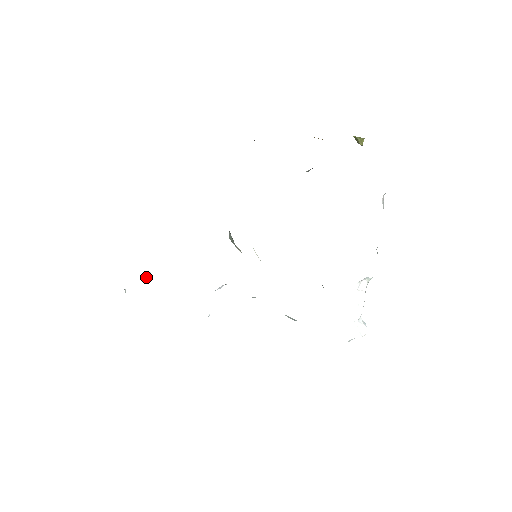
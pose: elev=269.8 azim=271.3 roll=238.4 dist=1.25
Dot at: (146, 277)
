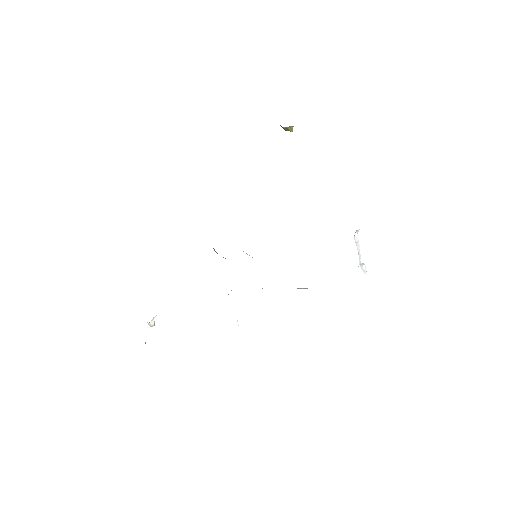
Dot at: (153, 322)
